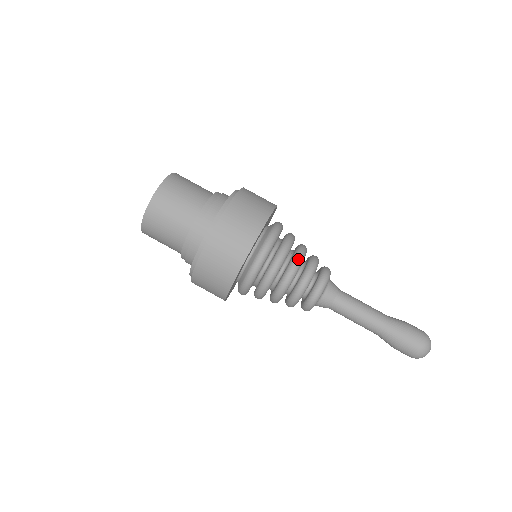
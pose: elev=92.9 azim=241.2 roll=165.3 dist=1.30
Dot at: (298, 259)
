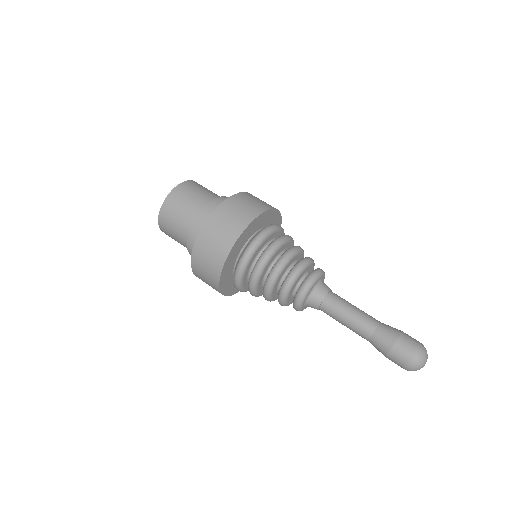
Dot at: occluded
